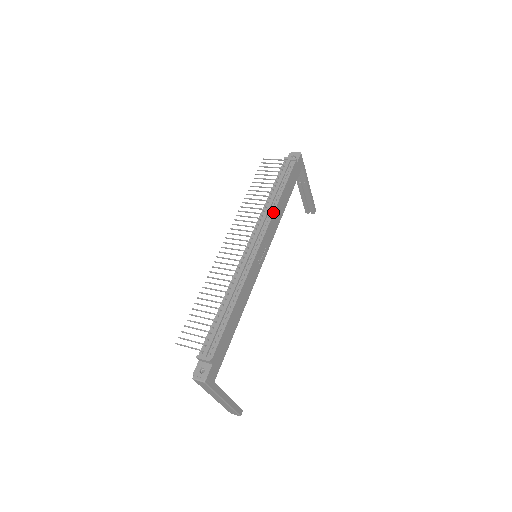
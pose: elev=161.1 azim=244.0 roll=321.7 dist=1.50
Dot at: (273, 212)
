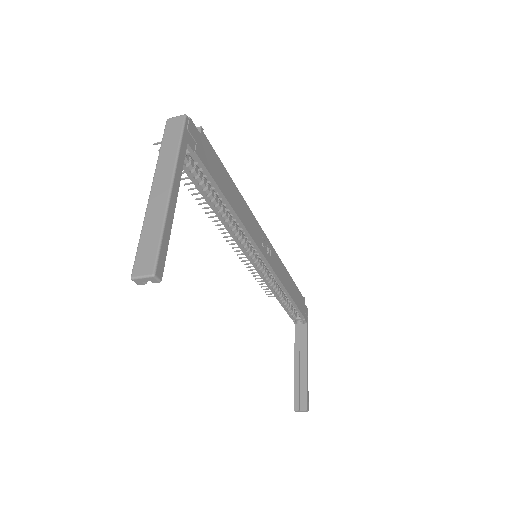
Dot at: (282, 263)
